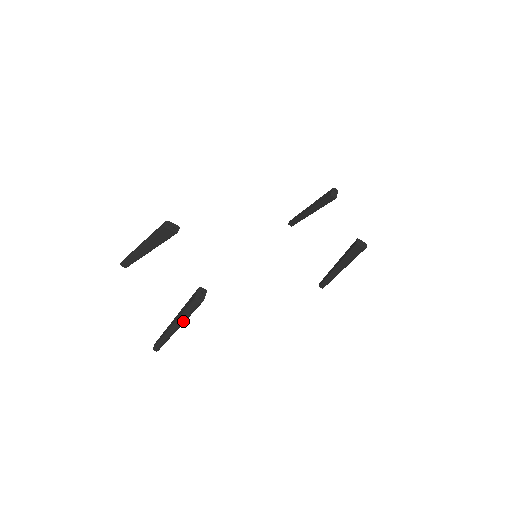
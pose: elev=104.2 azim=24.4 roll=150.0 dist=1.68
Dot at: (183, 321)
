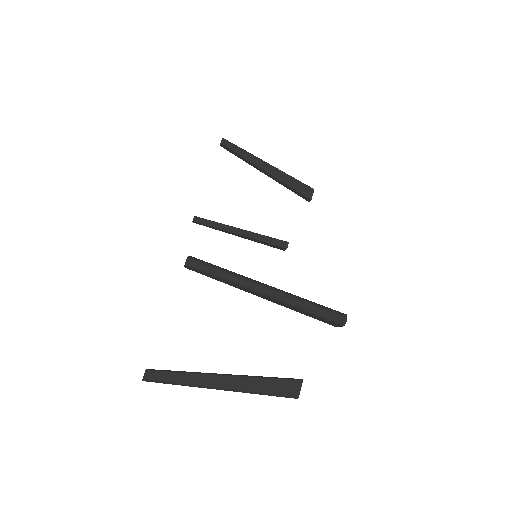
Dot at: (246, 392)
